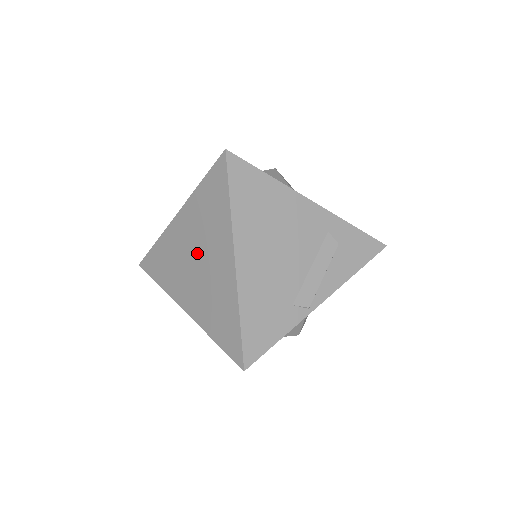
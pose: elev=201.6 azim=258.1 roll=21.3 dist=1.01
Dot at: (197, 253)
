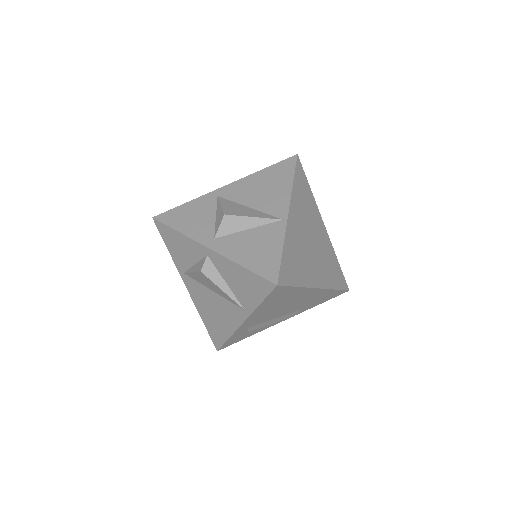
Dot at: occluded
